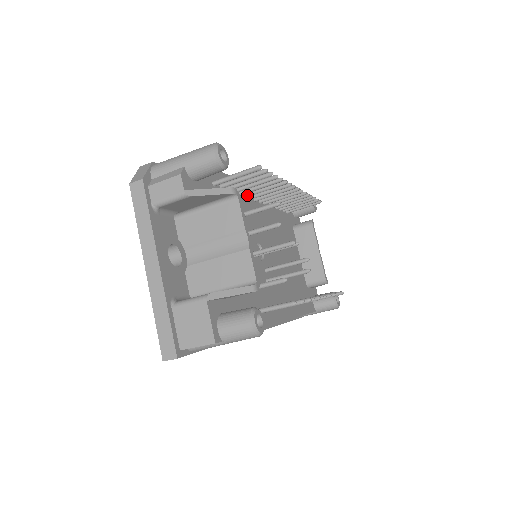
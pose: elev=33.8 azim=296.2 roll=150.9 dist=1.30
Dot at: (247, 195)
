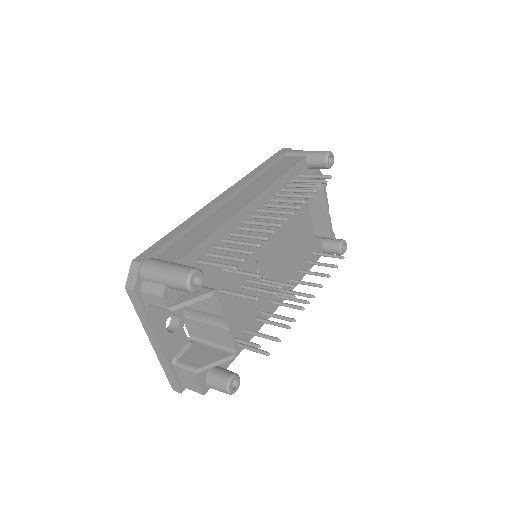
Dot at: (240, 230)
